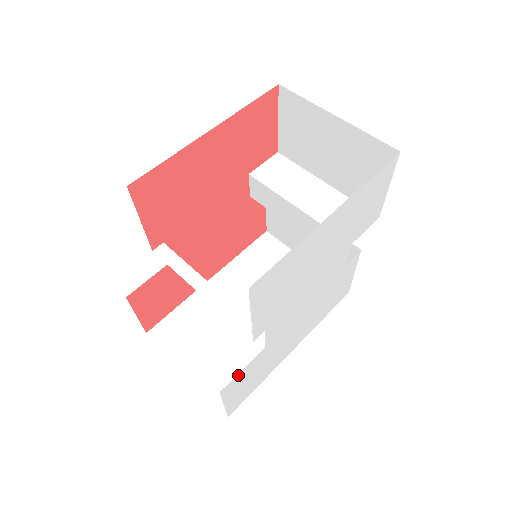
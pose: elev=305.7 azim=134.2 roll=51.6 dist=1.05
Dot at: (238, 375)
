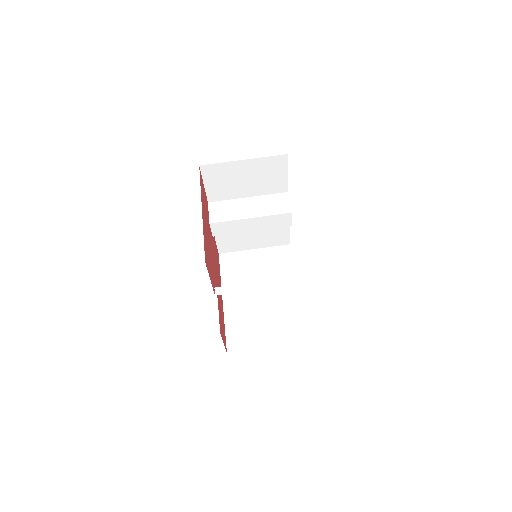
Dot at: occluded
